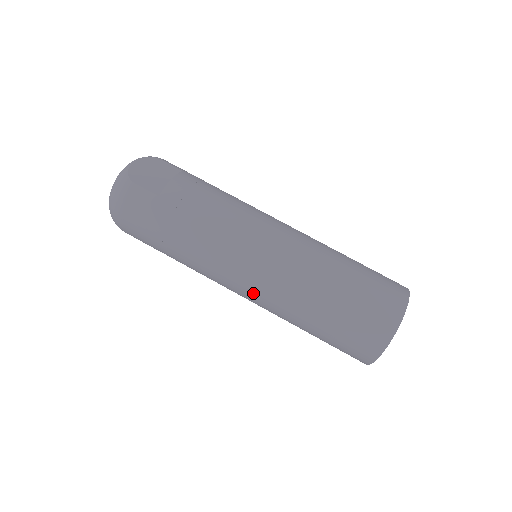
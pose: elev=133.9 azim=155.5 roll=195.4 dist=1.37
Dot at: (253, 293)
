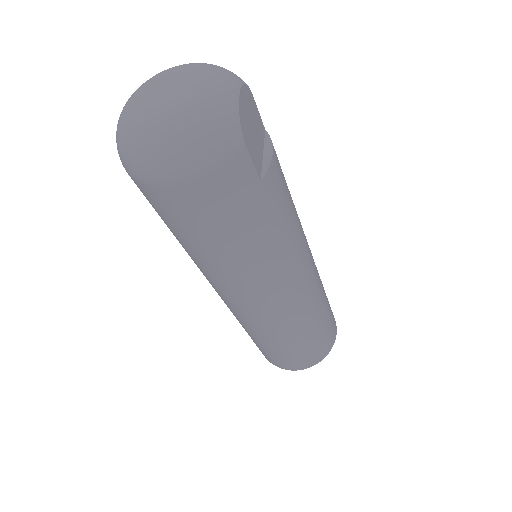
Dot at: (259, 313)
